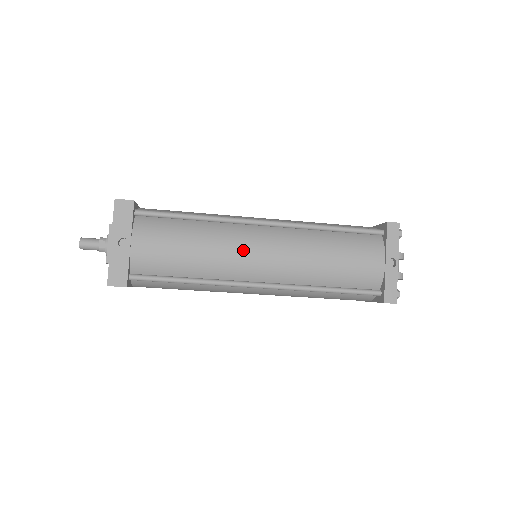
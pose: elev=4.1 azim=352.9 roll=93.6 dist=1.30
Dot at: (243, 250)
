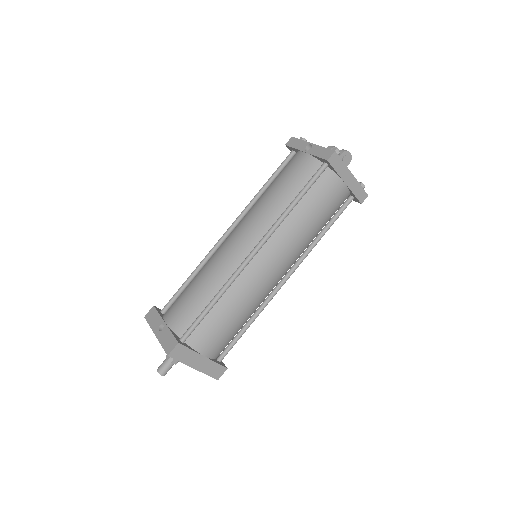
Dot at: (224, 250)
